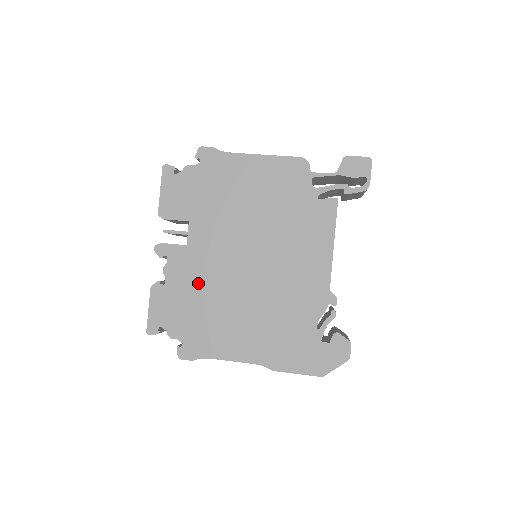
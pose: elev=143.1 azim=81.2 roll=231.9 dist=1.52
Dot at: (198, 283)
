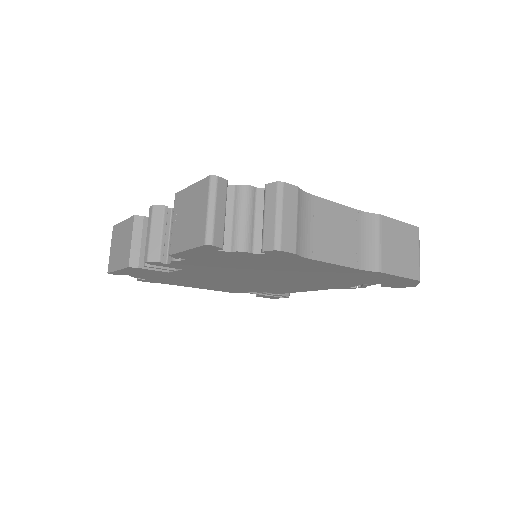
Dot at: occluded
